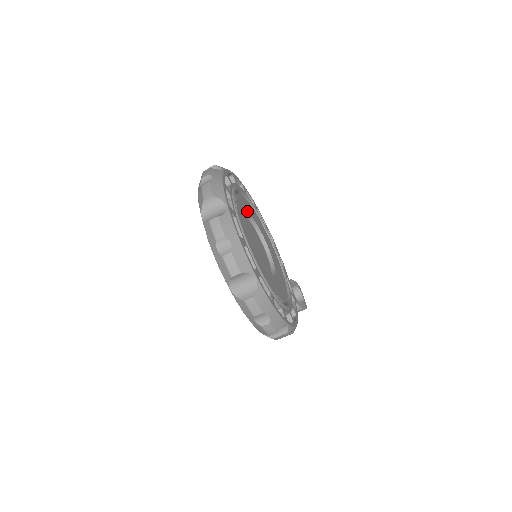
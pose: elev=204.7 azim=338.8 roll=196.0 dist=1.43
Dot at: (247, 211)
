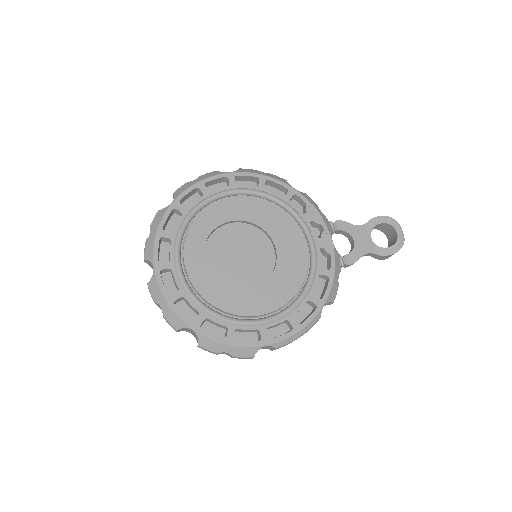
Dot at: (220, 222)
